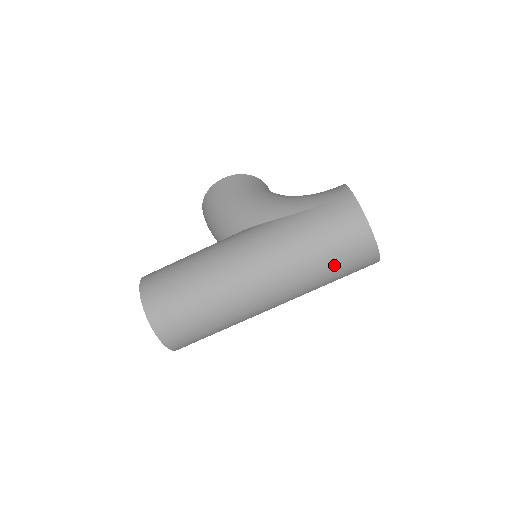
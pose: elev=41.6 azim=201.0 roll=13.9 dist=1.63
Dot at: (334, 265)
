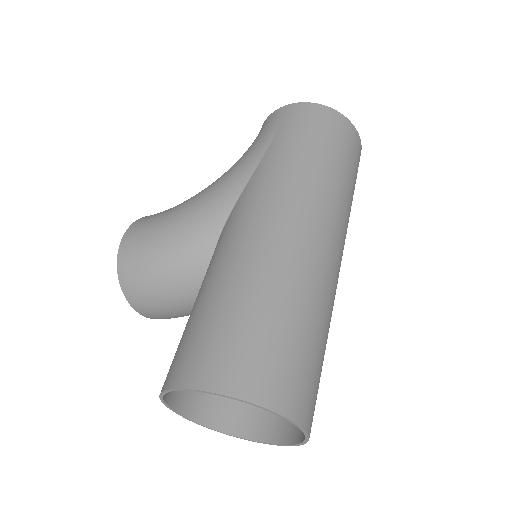
Dot at: (348, 168)
